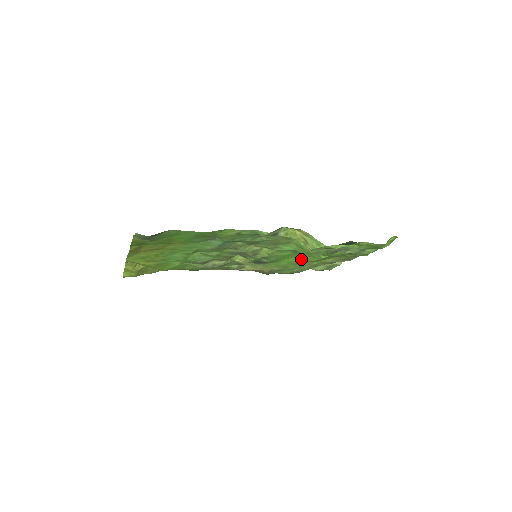
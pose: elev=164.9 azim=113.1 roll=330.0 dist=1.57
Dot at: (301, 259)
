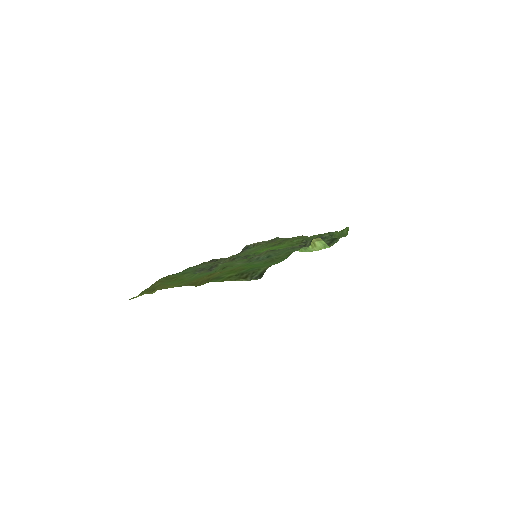
Dot at: occluded
